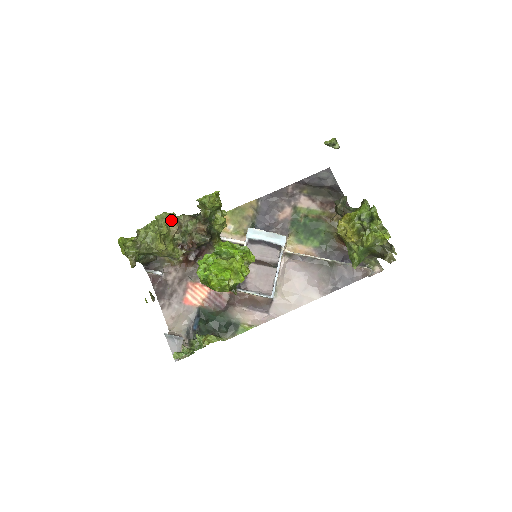
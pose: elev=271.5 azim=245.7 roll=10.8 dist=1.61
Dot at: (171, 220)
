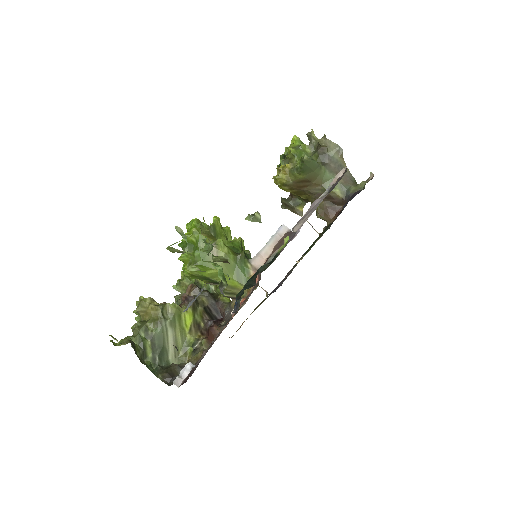
Dot at: occluded
